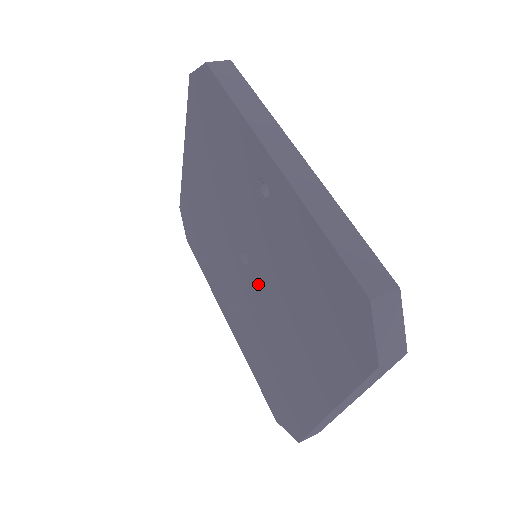
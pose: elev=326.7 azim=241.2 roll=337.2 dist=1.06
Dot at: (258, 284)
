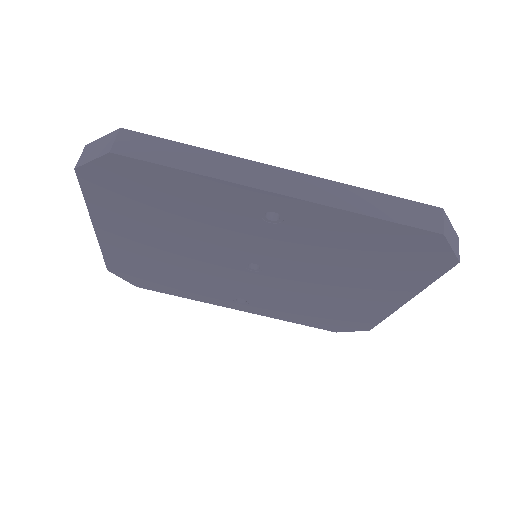
Dot at: (283, 274)
